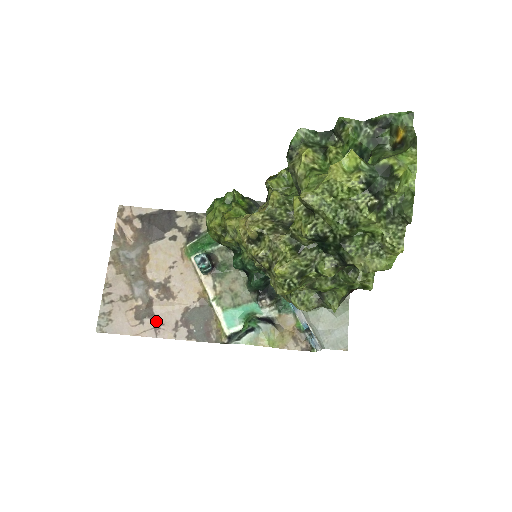
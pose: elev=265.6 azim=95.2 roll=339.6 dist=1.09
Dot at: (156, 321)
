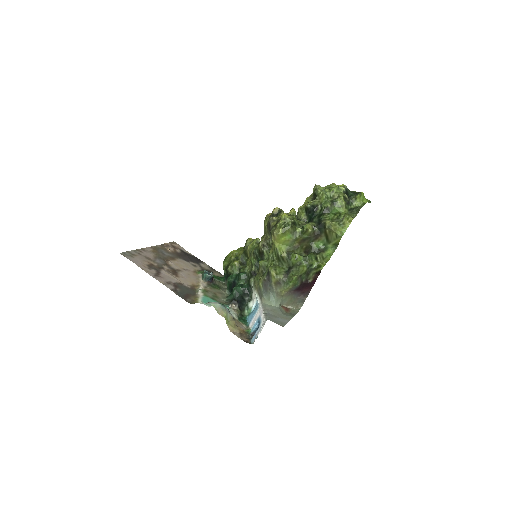
Dot at: (159, 274)
